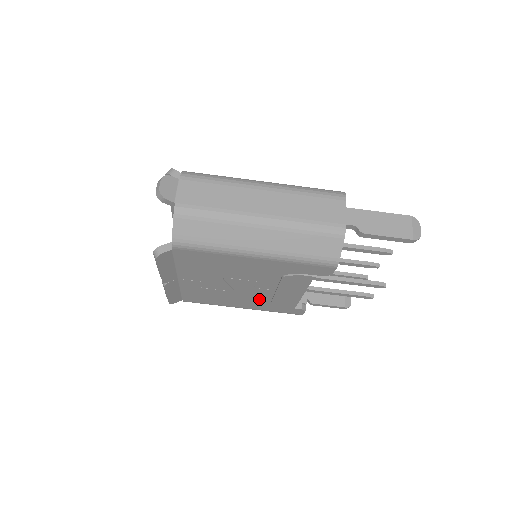
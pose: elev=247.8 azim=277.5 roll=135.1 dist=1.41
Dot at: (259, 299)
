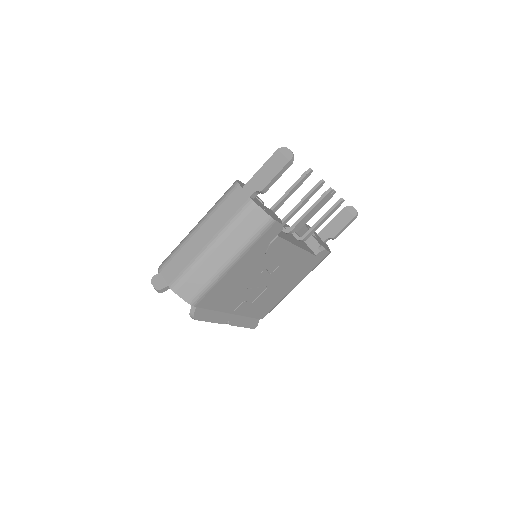
Dot at: (288, 274)
